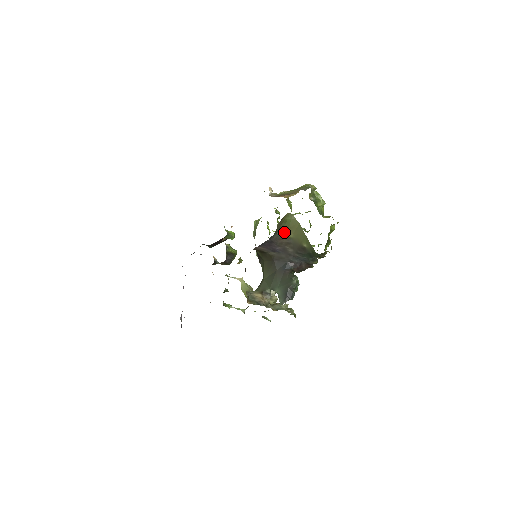
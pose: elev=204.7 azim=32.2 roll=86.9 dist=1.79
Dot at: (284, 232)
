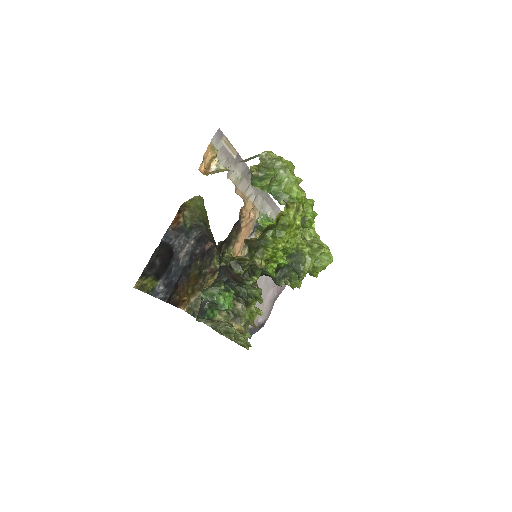
Dot at: (206, 223)
